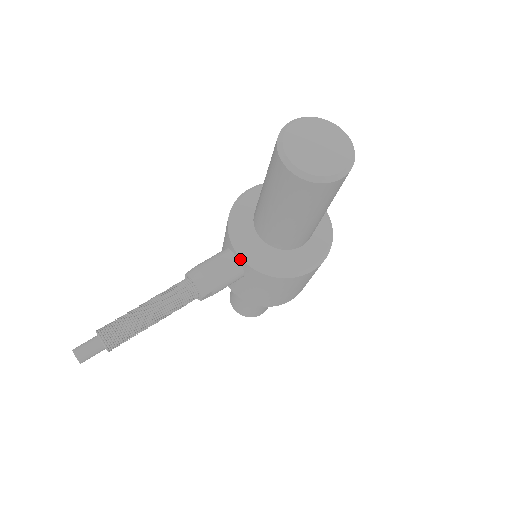
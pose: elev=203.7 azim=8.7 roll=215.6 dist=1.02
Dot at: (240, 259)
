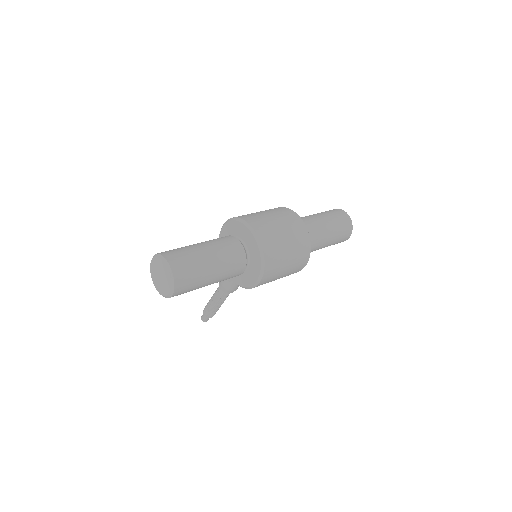
Dot at: occluded
